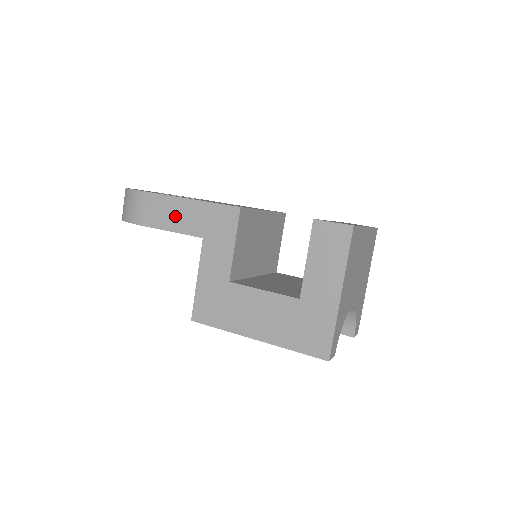
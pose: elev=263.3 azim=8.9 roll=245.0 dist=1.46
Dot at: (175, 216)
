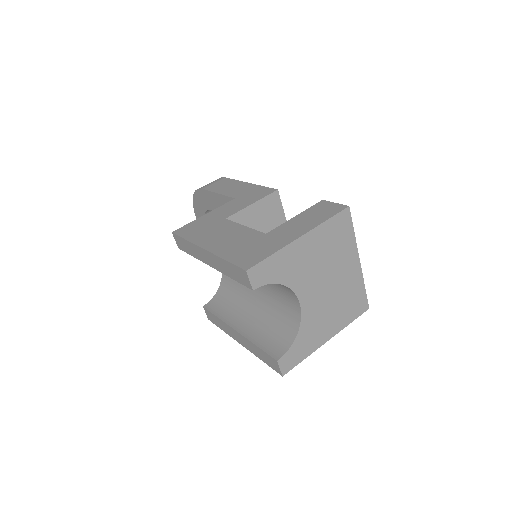
Dot at: (230, 188)
